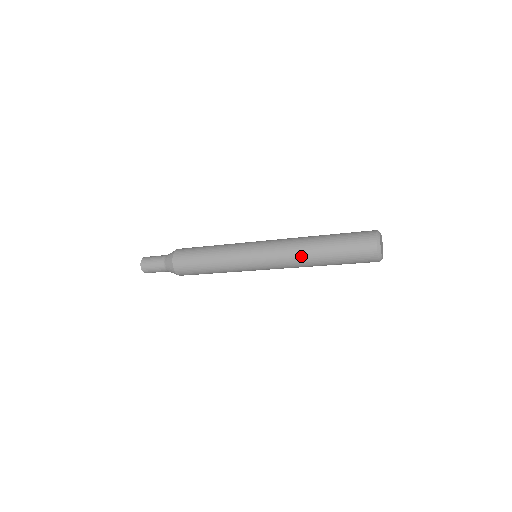
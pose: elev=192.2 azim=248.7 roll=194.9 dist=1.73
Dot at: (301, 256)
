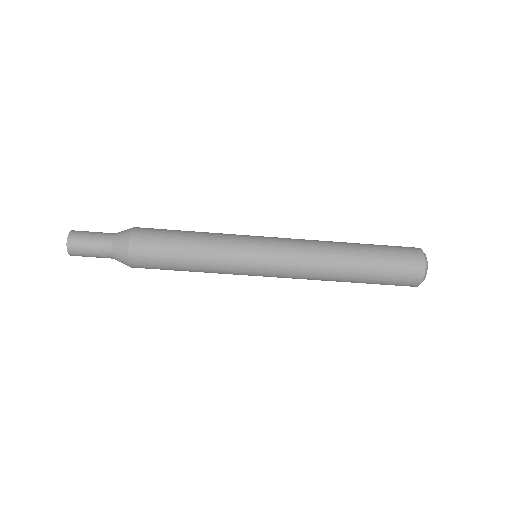
Dot at: (329, 252)
